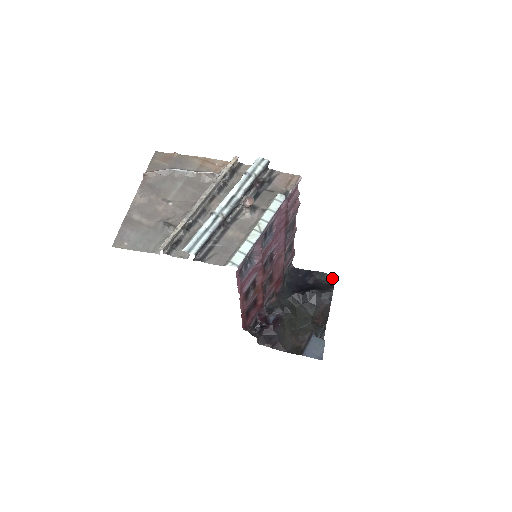
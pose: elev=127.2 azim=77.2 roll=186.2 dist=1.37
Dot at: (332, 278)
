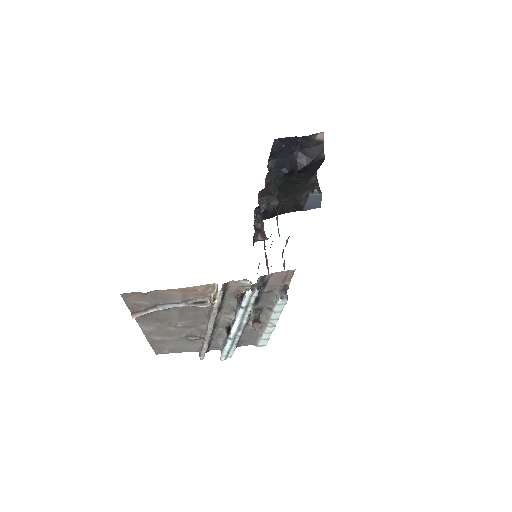
Dot at: (321, 137)
